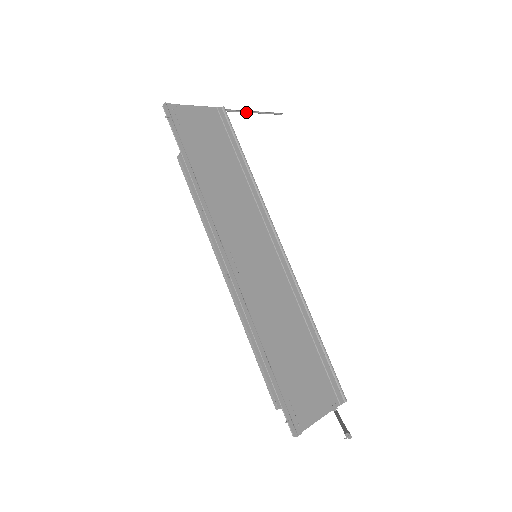
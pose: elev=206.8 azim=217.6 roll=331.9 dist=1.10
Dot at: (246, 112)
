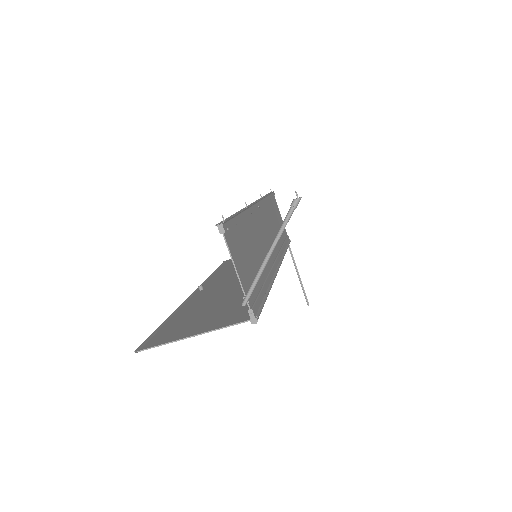
Dot at: (295, 266)
